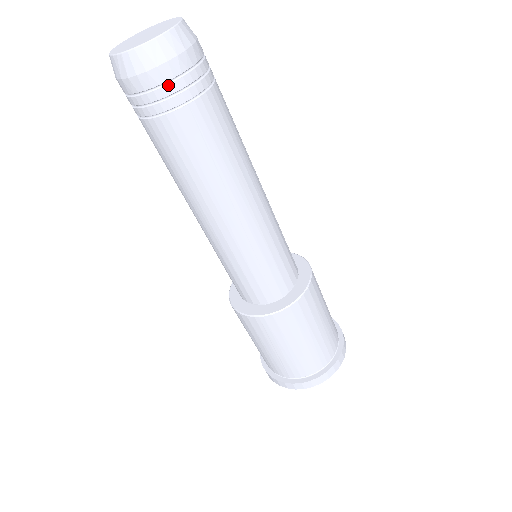
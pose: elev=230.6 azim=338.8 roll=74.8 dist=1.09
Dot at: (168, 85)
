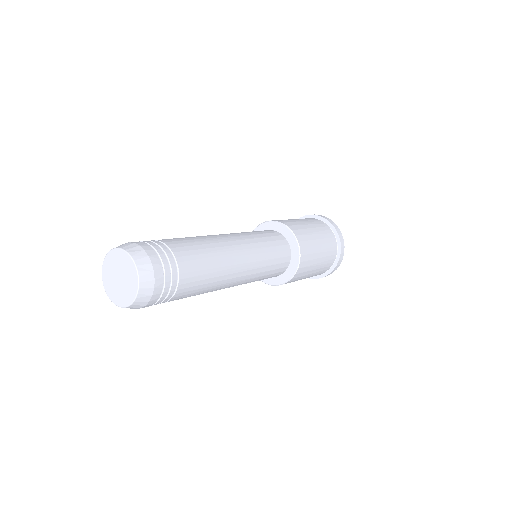
Dot at: (152, 305)
